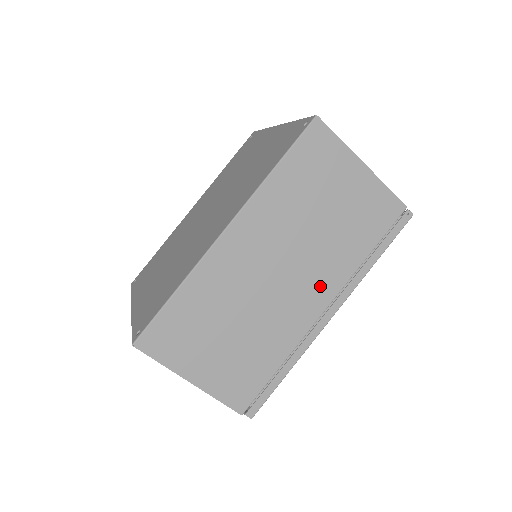
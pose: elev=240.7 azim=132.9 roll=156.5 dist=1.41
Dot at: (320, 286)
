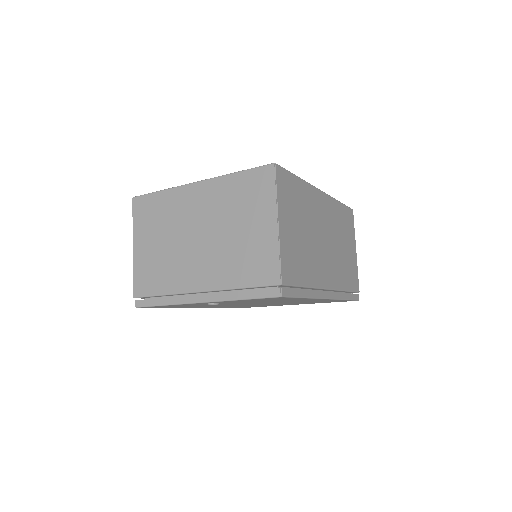
Dot at: (331, 274)
